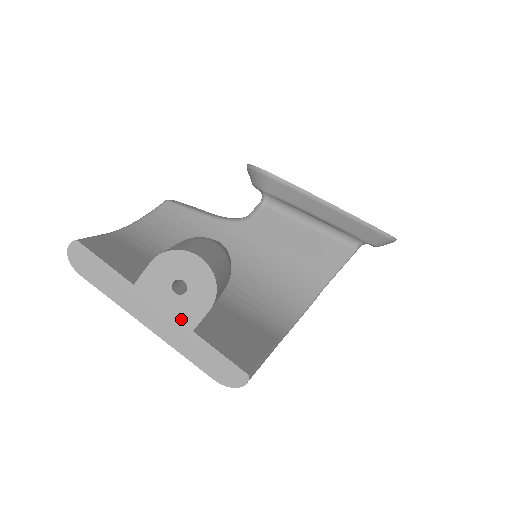
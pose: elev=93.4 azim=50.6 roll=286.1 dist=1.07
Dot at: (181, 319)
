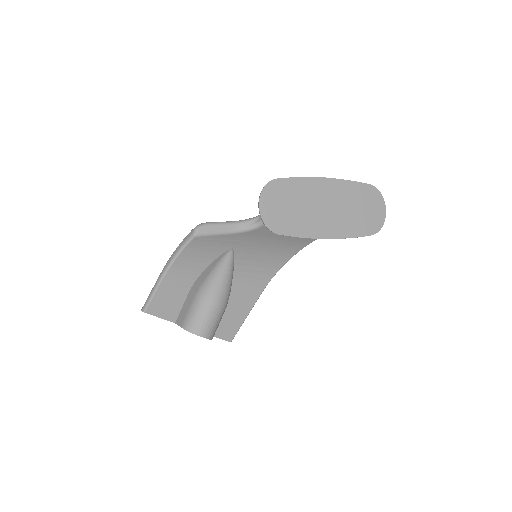
Dot at: occluded
